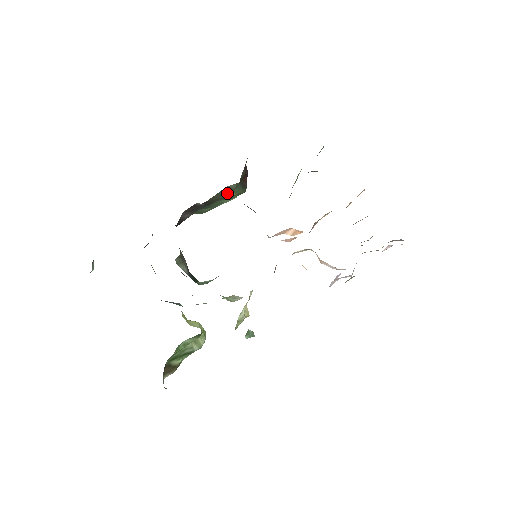
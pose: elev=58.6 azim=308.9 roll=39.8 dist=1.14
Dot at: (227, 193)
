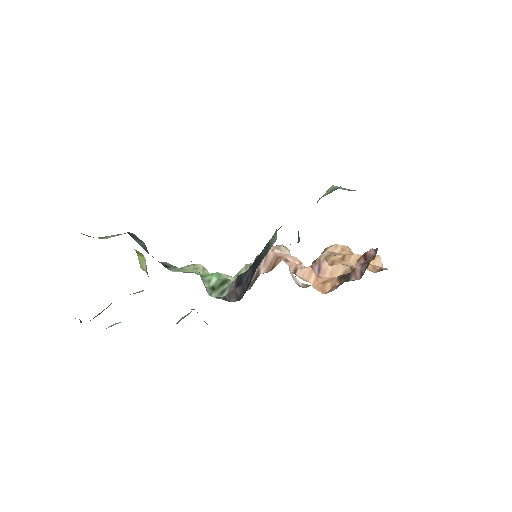
Dot at: occluded
